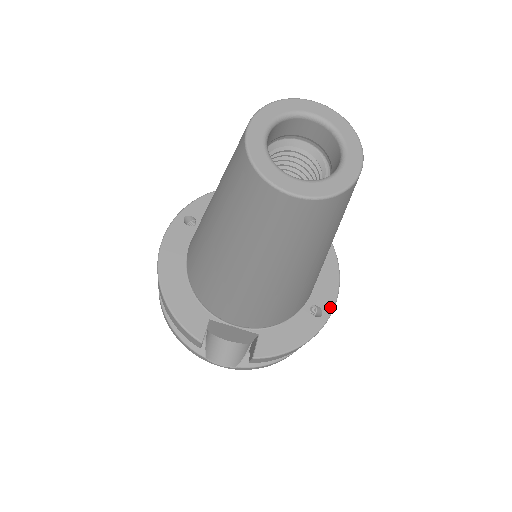
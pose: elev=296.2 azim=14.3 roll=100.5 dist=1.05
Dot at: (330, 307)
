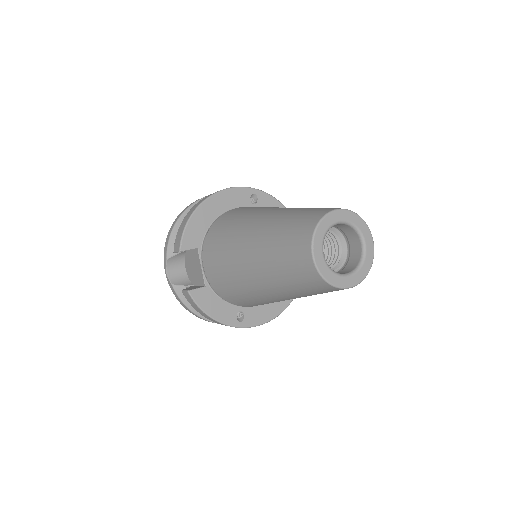
Dot at: (248, 324)
